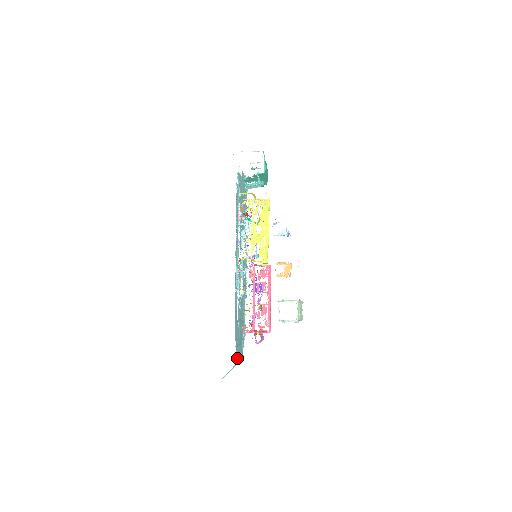
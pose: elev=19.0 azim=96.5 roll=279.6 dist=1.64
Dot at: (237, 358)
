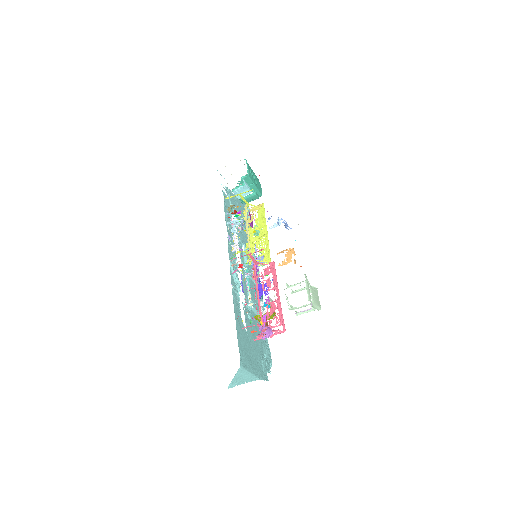
Dot at: (246, 365)
